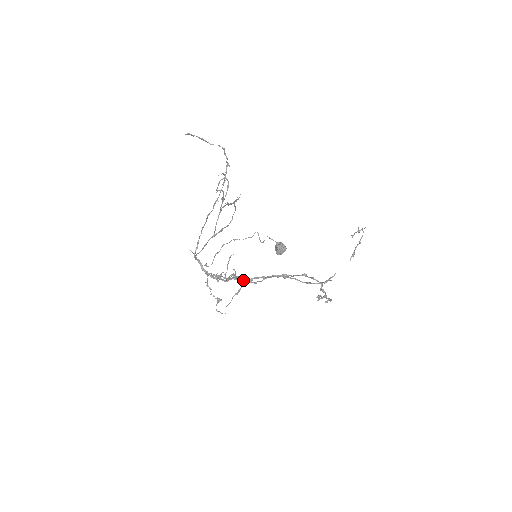
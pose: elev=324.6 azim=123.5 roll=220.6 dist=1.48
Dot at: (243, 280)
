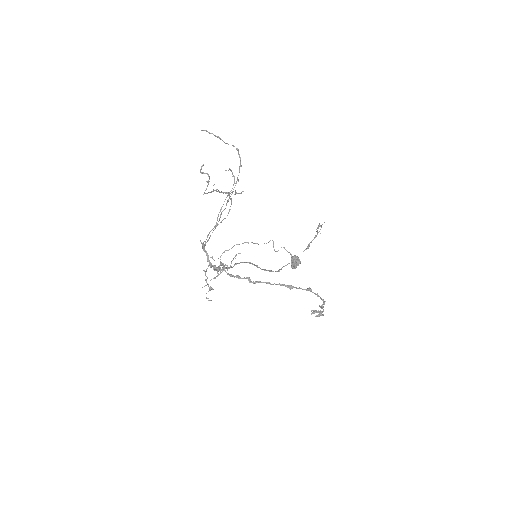
Dot at: (225, 267)
